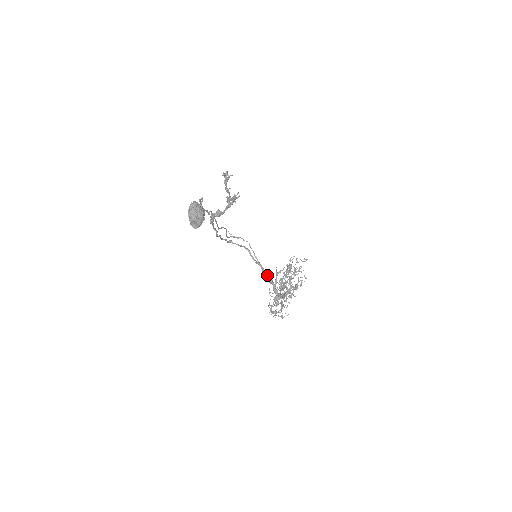
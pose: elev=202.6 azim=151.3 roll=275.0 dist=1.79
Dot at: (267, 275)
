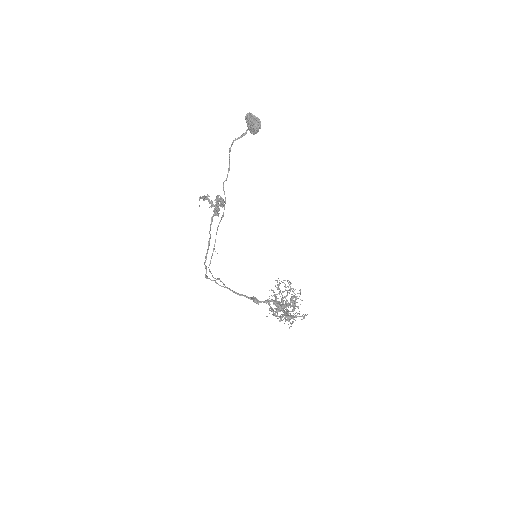
Dot at: occluded
